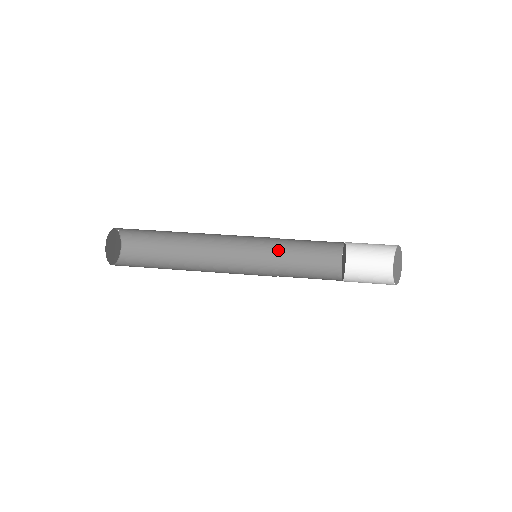
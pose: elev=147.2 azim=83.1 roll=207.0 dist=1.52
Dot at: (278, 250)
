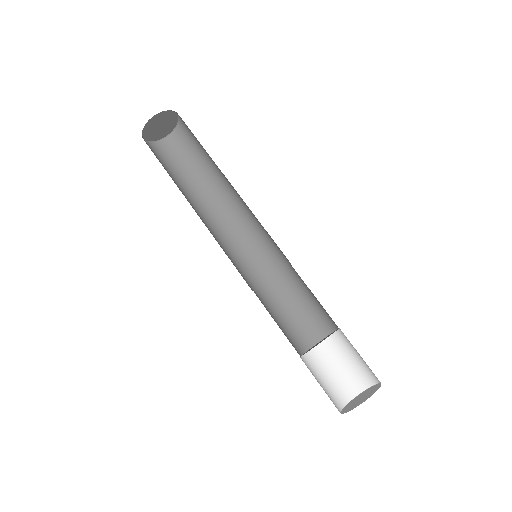
Dot at: (277, 276)
